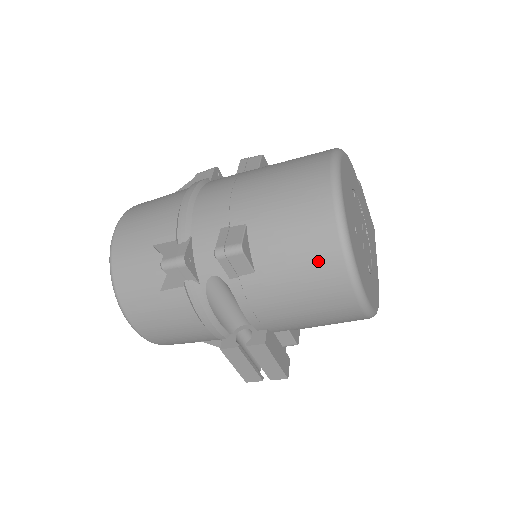
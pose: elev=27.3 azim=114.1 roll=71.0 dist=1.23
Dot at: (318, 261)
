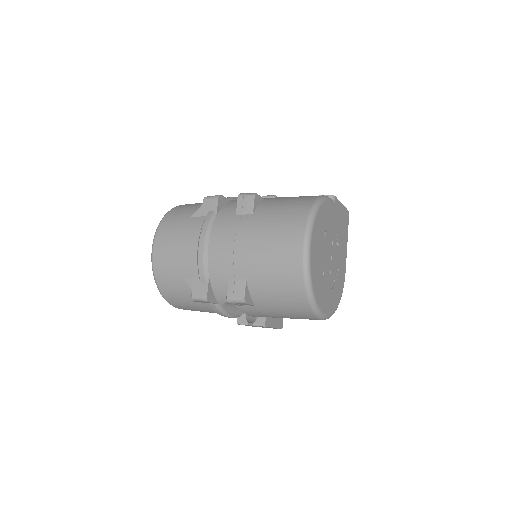
Dot at: (295, 308)
